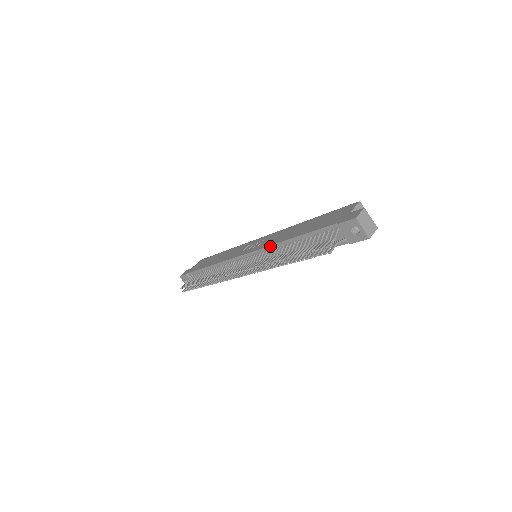
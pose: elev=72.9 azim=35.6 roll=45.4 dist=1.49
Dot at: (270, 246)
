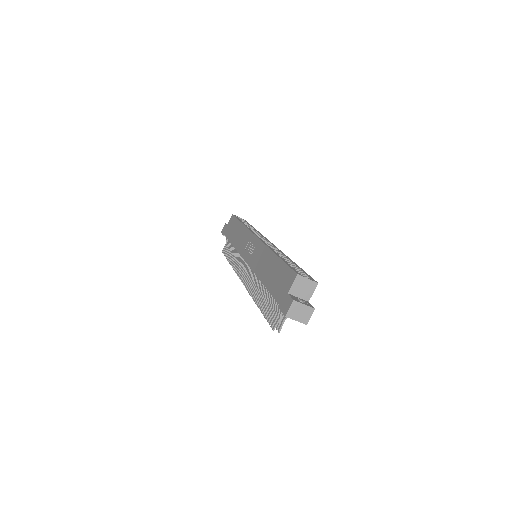
Dot at: (254, 272)
